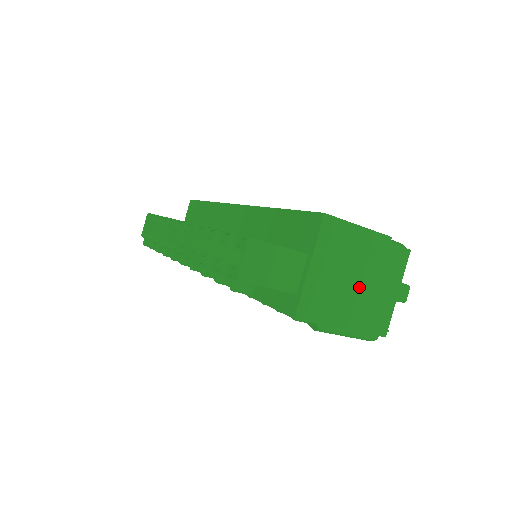
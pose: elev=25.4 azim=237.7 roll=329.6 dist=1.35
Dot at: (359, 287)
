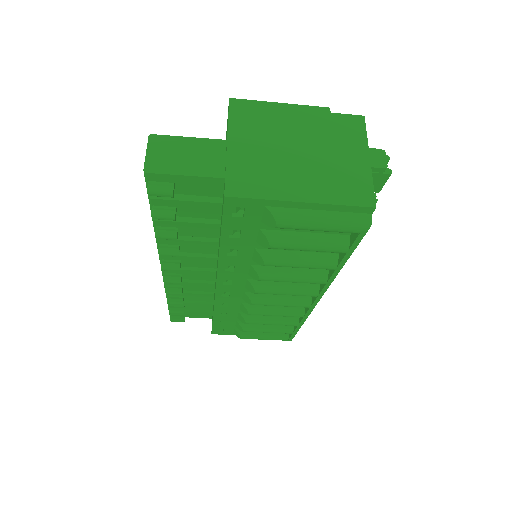
Dot at: (306, 158)
